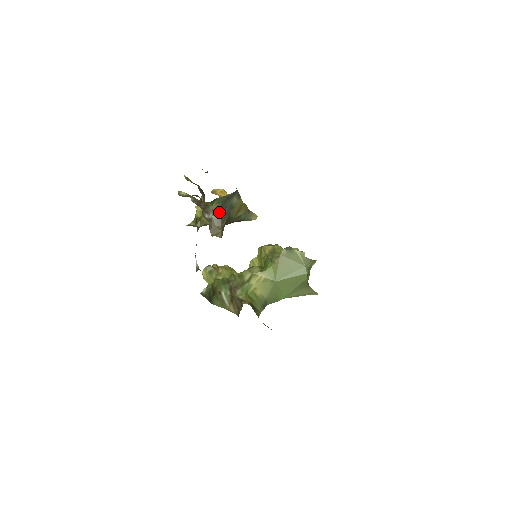
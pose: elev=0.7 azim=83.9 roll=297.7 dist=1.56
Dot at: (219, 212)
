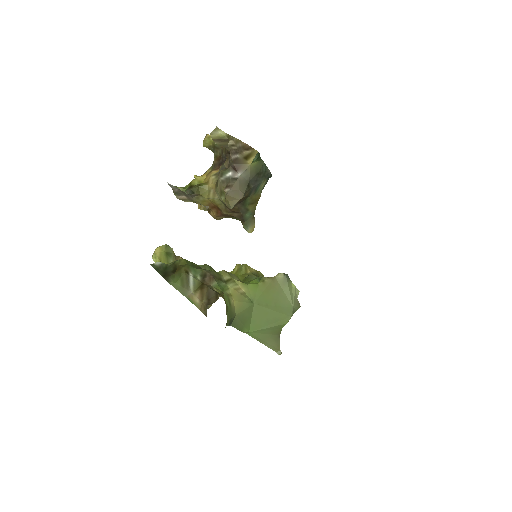
Dot at: (250, 178)
